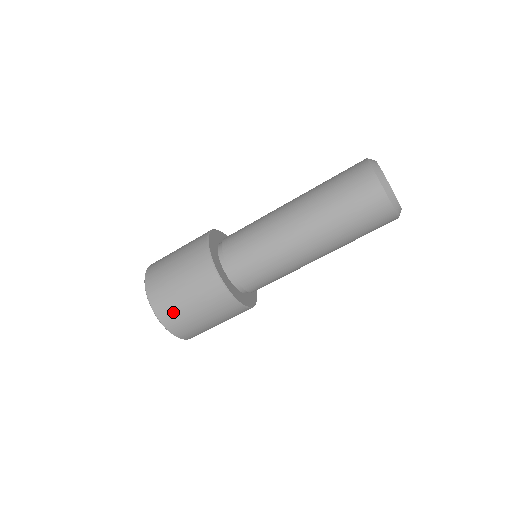
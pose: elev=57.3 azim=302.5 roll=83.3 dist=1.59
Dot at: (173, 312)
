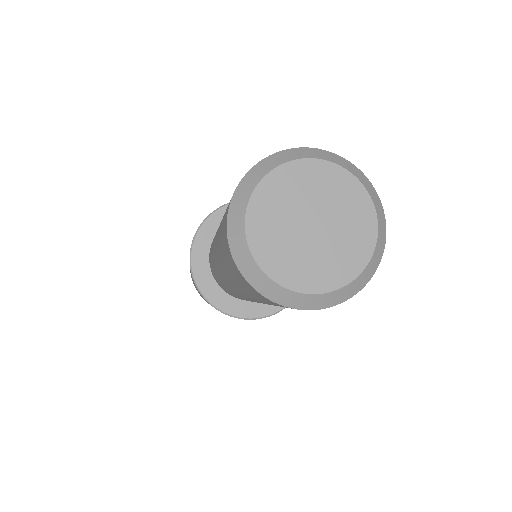
Dot at: occluded
